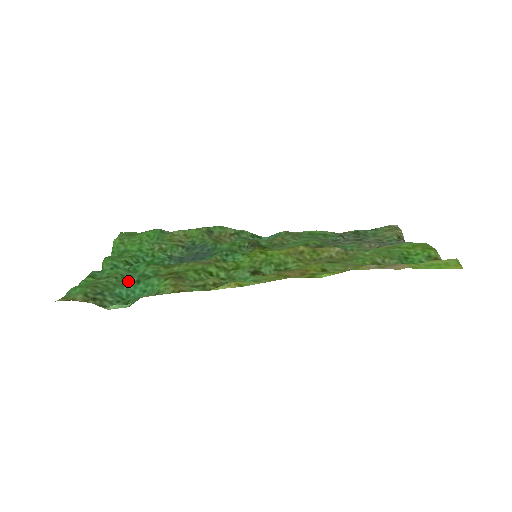
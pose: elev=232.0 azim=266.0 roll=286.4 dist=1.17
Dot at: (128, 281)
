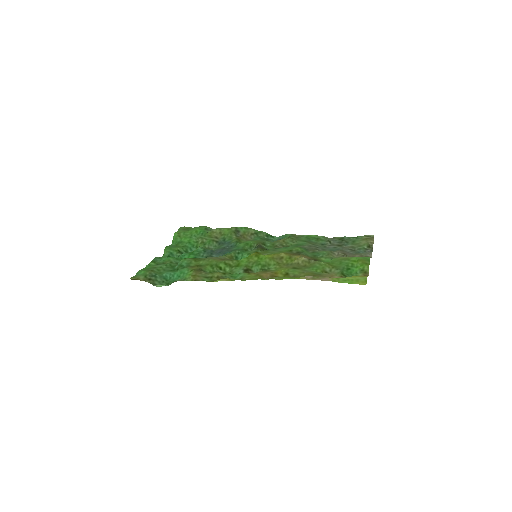
Dot at: (173, 268)
